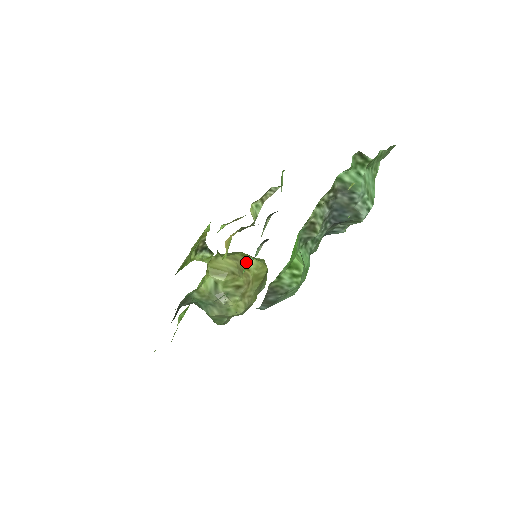
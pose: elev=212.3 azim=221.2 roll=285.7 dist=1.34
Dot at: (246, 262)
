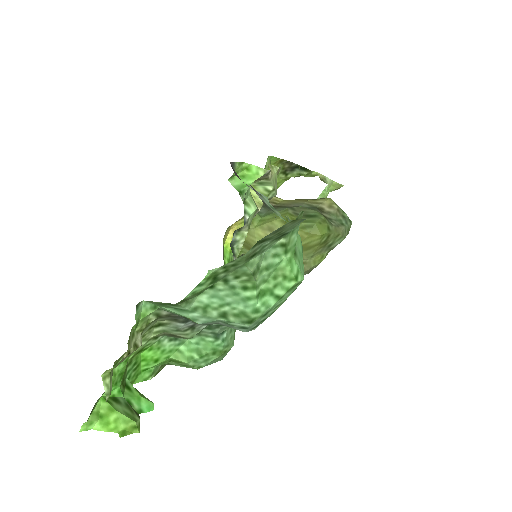
Dot at: occluded
